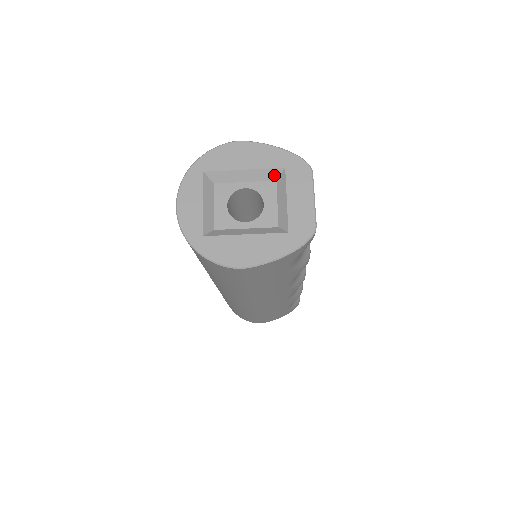
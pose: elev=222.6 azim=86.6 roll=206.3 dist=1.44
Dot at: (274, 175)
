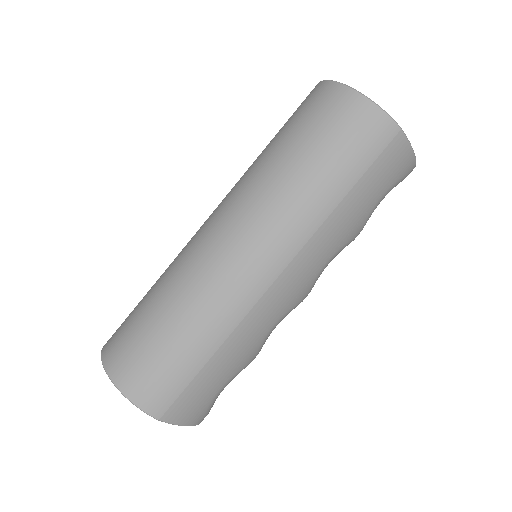
Dot at: occluded
